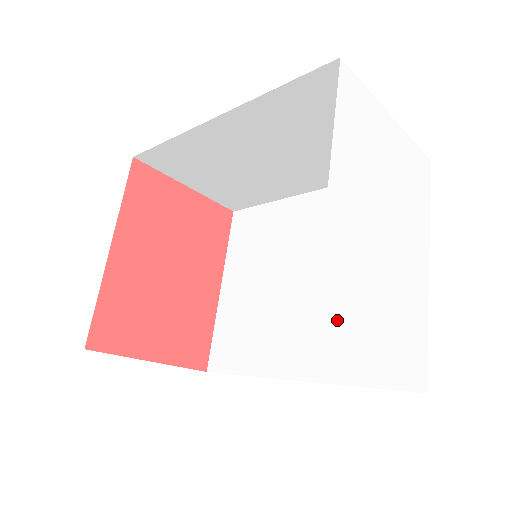
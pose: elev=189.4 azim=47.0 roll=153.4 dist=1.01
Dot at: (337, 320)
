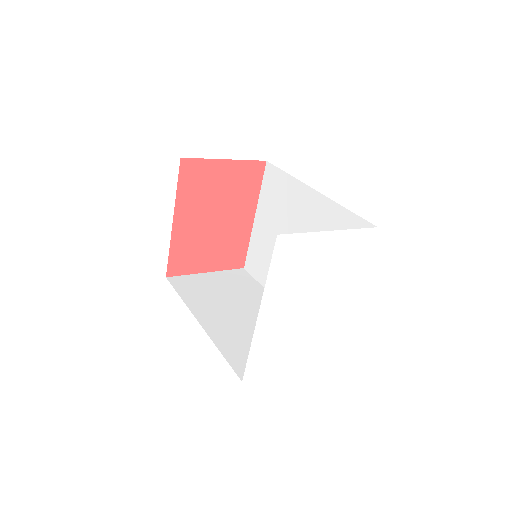
Dot at: (261, 360)
